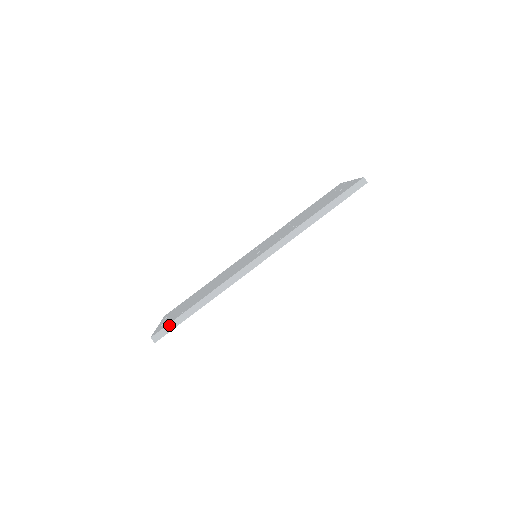
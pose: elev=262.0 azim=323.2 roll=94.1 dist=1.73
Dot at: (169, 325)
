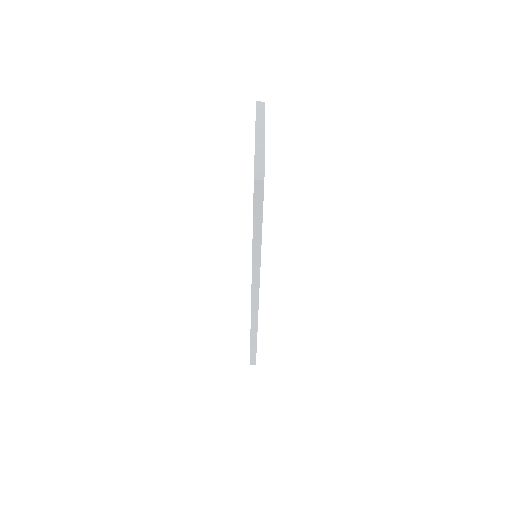
Dot at: (251, 355)
